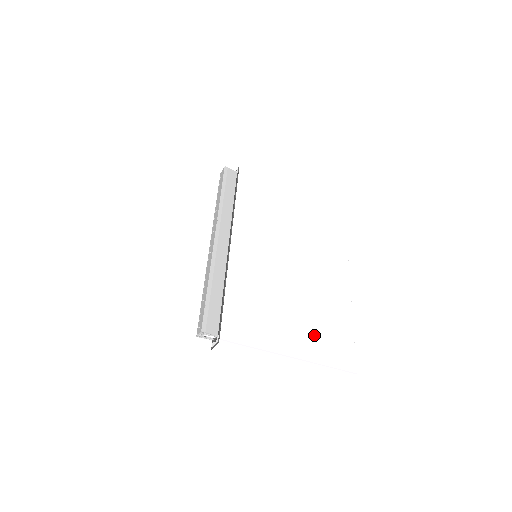
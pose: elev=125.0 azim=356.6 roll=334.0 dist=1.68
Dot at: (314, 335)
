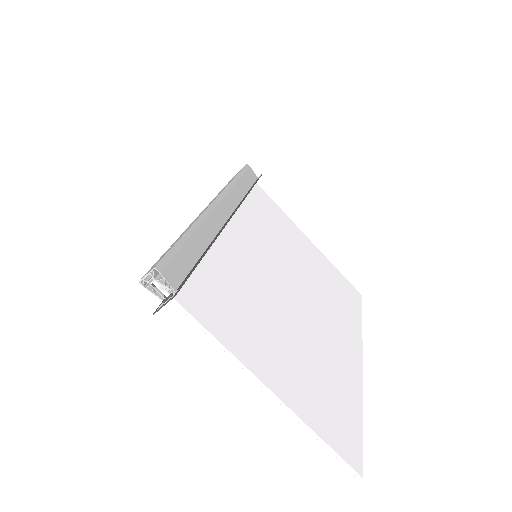
Dot at: (311, 387)
